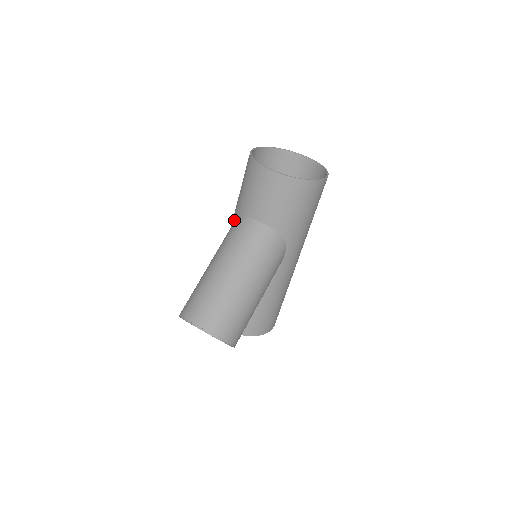
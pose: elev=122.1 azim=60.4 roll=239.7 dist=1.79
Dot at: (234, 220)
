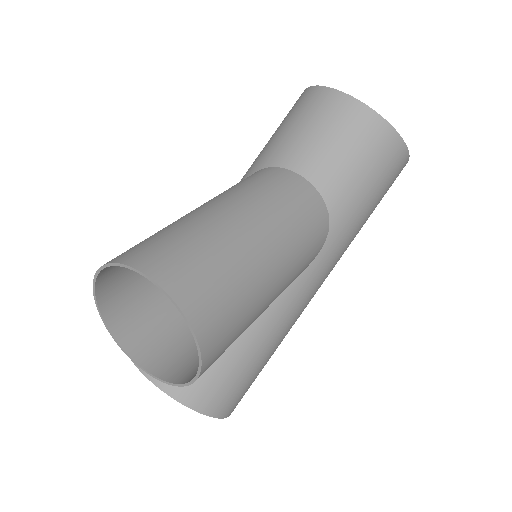
Dot at: occluded
